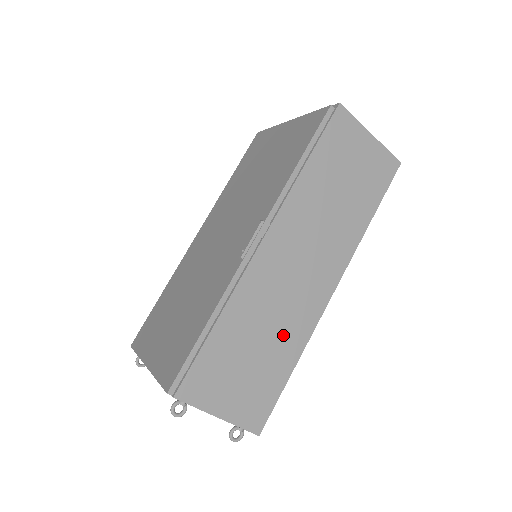
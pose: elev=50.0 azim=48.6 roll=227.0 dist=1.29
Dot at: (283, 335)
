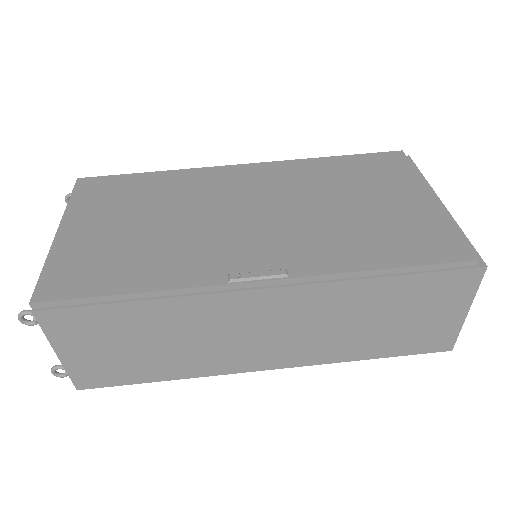
Dot at: (186, 357)
